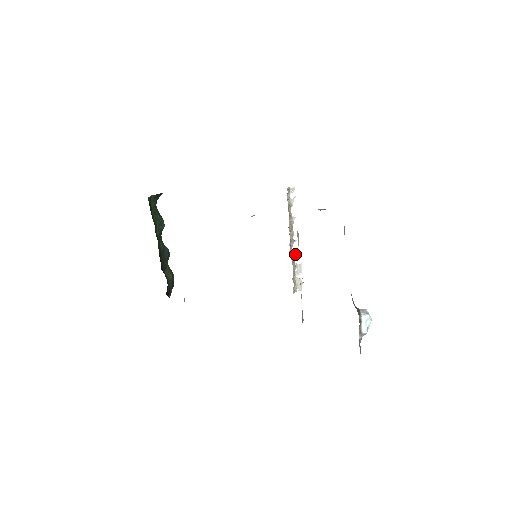
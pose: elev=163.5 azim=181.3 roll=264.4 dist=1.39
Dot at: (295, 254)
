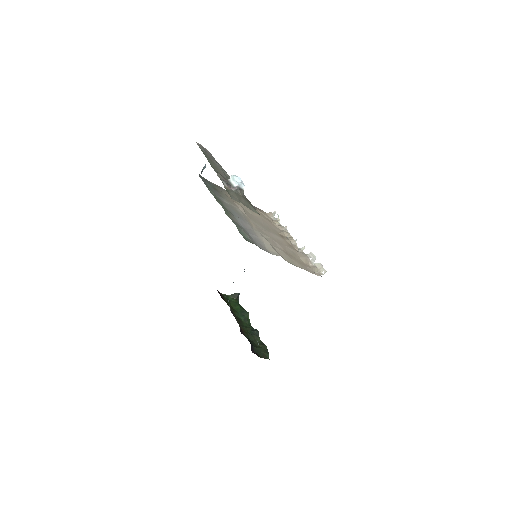
Dot at: (302, 249)
